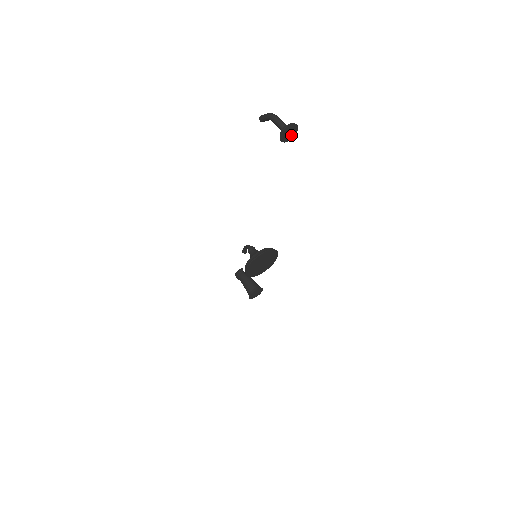
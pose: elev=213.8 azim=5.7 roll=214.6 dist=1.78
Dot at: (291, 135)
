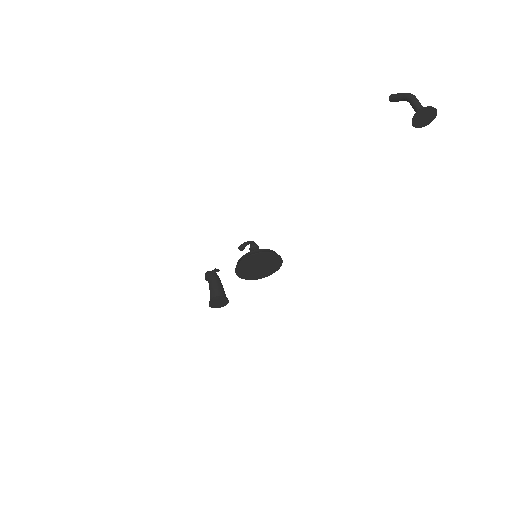
Dot at: (422, 122)
